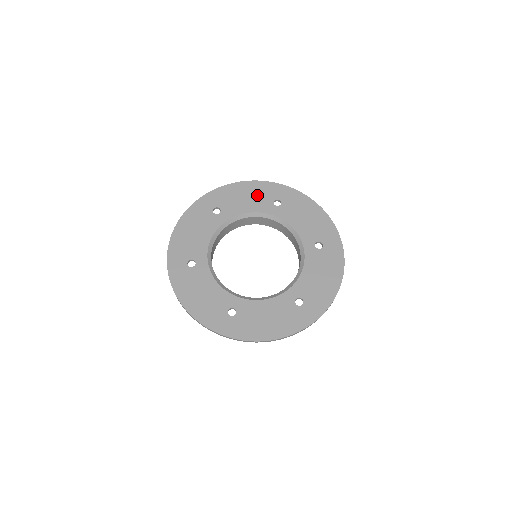
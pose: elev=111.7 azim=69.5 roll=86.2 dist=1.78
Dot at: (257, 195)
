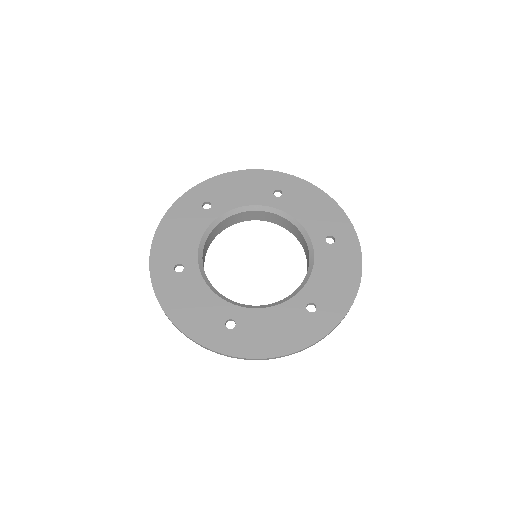
Dot at: (324, 216)
